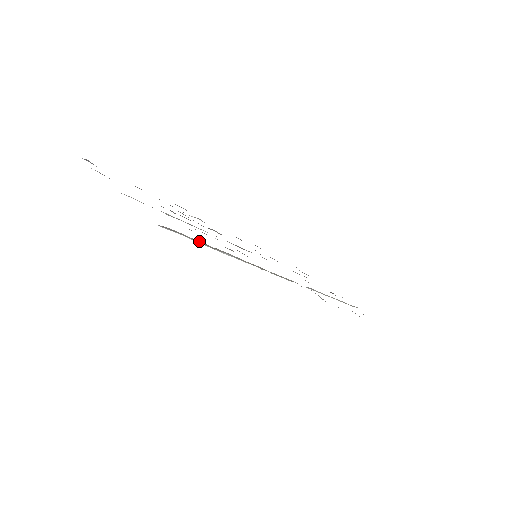
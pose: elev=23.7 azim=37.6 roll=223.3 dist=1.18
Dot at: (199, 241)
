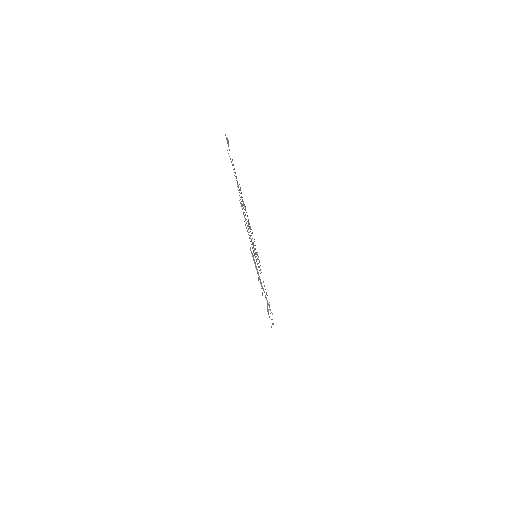
Dot at: (255, 262)
